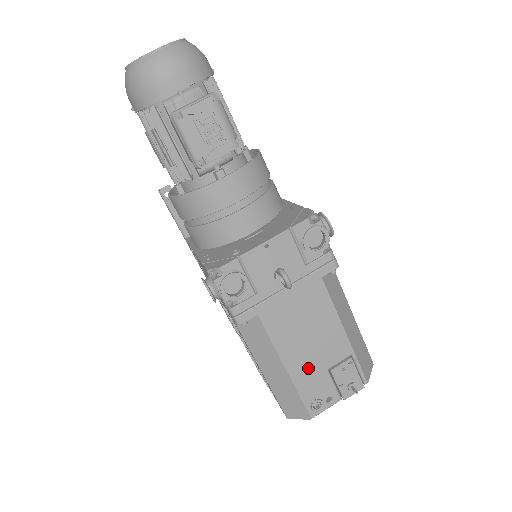
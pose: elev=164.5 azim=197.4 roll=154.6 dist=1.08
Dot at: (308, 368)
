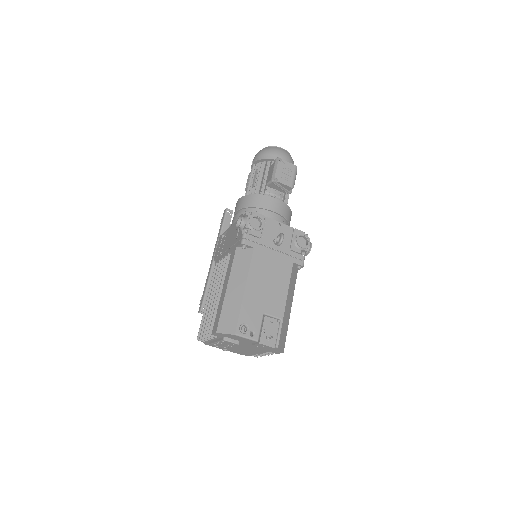
Dot at: (255, 301)
